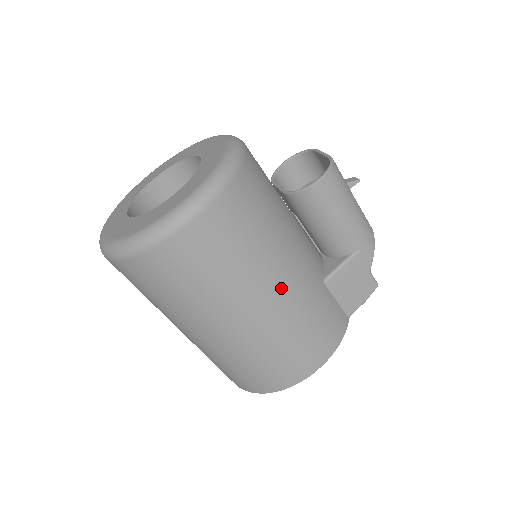
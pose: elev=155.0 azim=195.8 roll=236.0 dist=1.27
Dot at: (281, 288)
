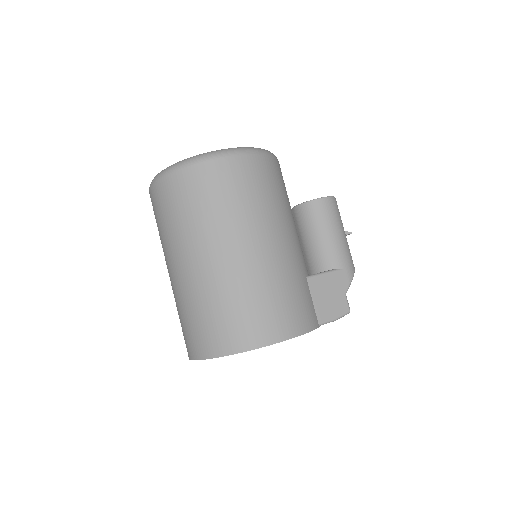
Dot at: (274, 245)
